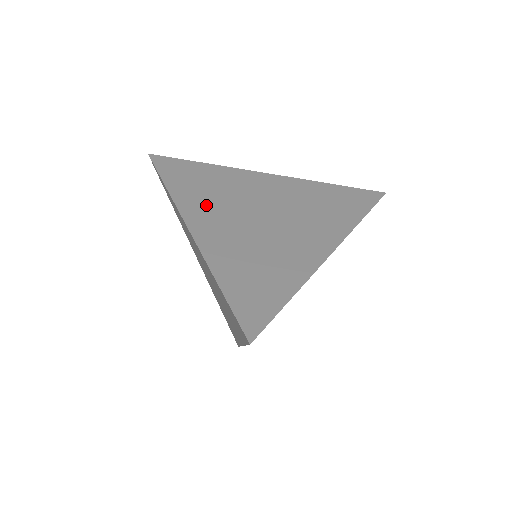
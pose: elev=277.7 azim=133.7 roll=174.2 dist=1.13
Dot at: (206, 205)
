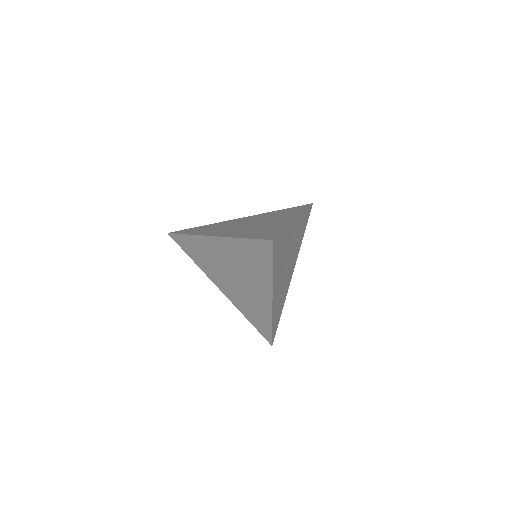
Dot at: (215, 231)
